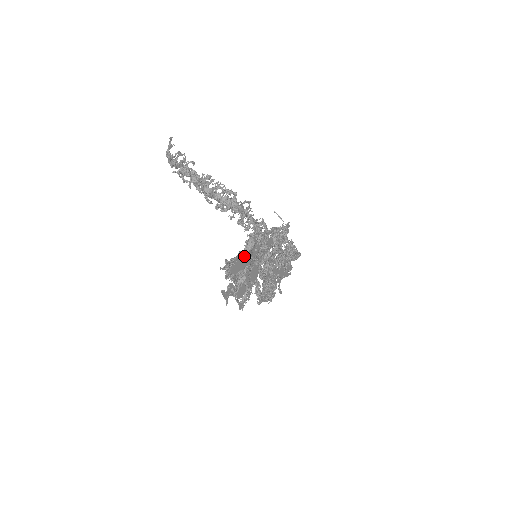
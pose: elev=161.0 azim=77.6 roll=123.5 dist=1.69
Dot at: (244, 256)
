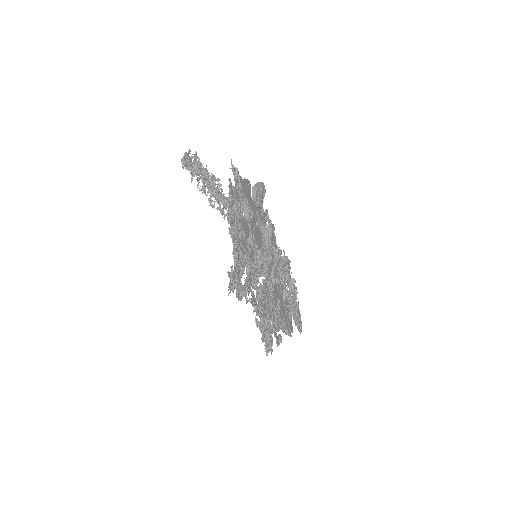
Dot at: (252, 192)
